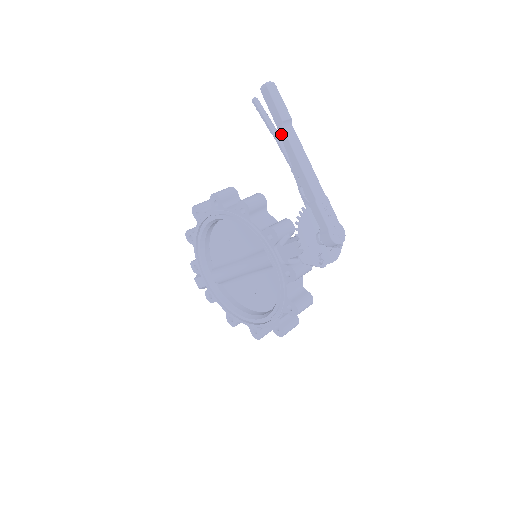
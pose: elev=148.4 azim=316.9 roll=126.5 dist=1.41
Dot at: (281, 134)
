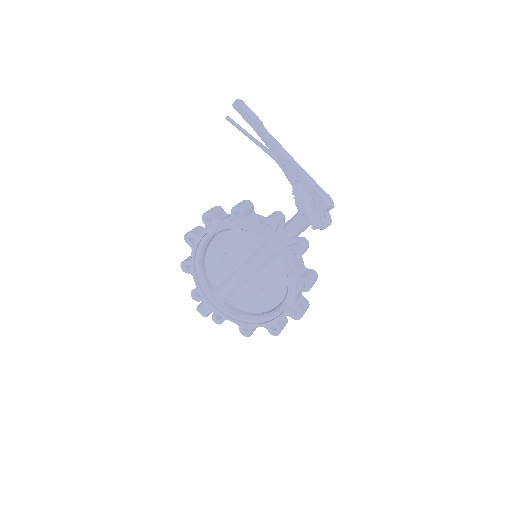
Dot at: (259, 134)
